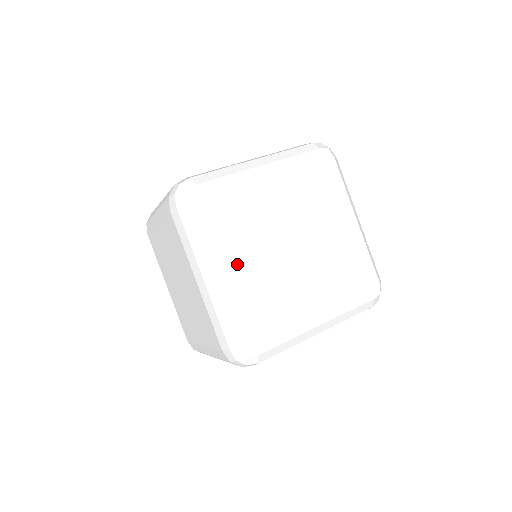
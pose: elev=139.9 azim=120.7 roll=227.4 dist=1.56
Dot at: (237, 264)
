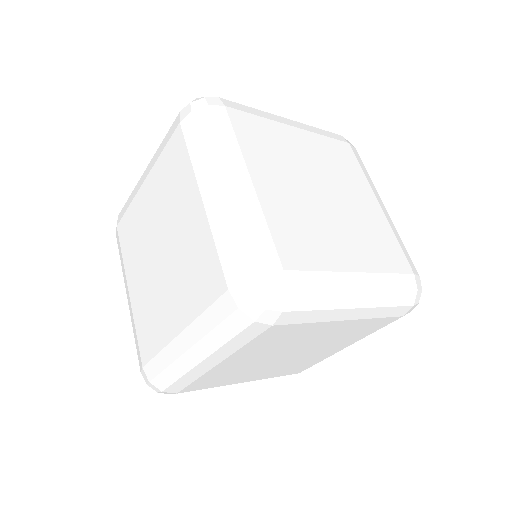
Dot at: (261, 179)
